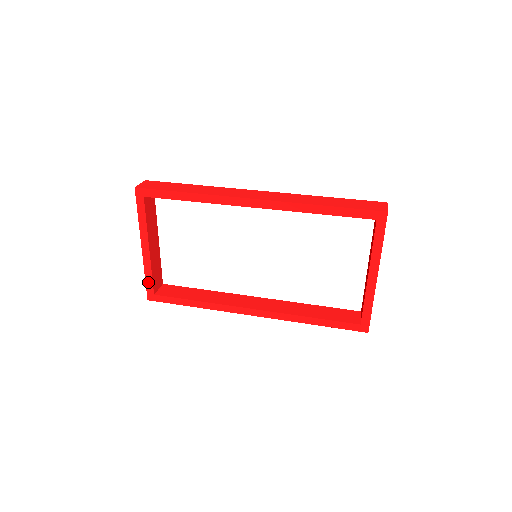
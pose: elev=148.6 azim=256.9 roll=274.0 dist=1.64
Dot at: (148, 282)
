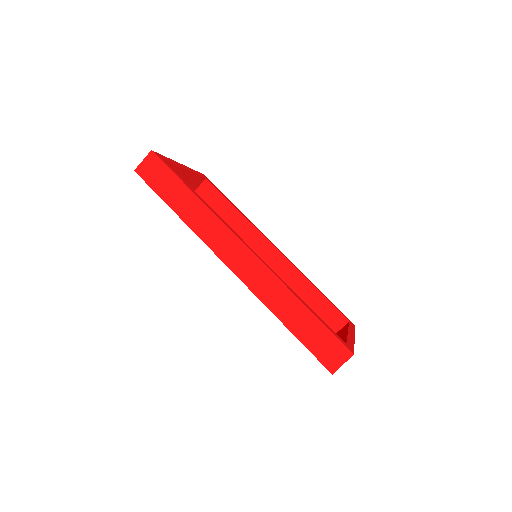
Dot at: occluded
